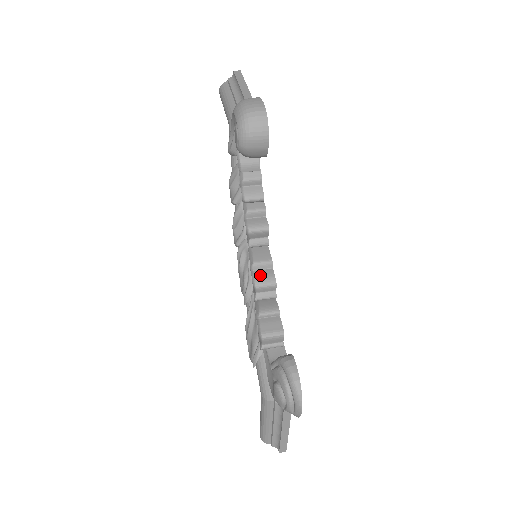
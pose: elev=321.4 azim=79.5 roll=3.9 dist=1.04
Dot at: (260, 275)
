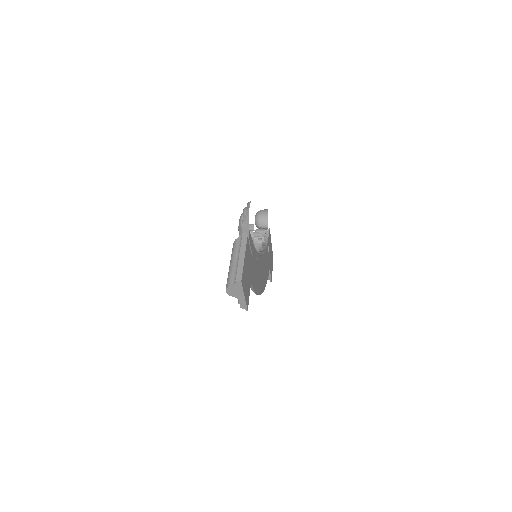
Dot at: occluded
